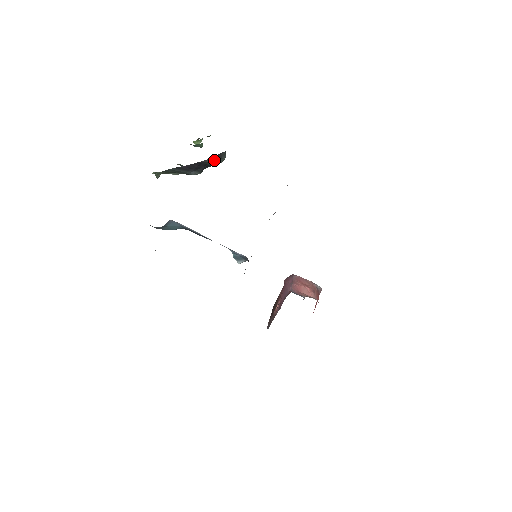
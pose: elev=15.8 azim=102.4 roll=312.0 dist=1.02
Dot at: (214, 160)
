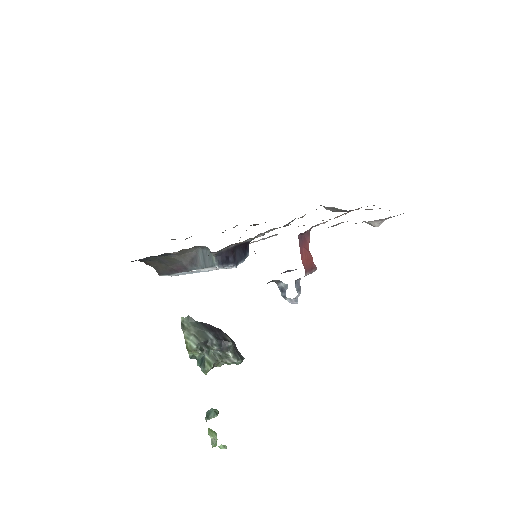
Dot at: (232, 342)
